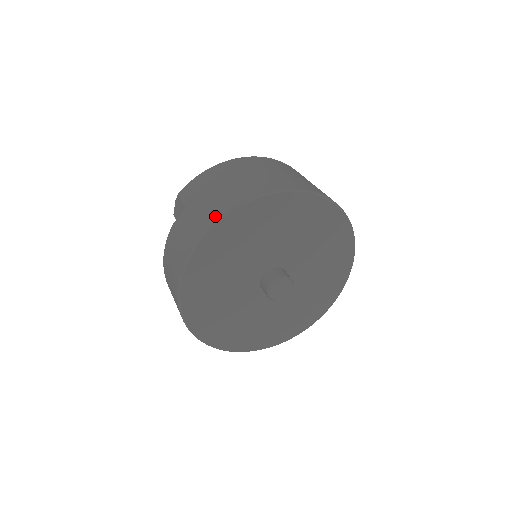
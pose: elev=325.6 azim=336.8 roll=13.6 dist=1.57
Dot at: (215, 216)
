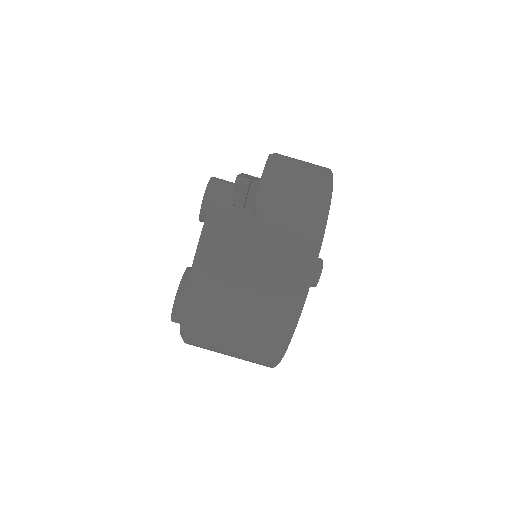
Dot at: occluded
